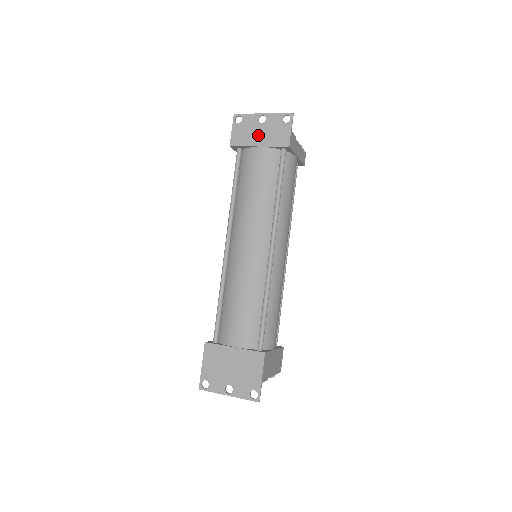
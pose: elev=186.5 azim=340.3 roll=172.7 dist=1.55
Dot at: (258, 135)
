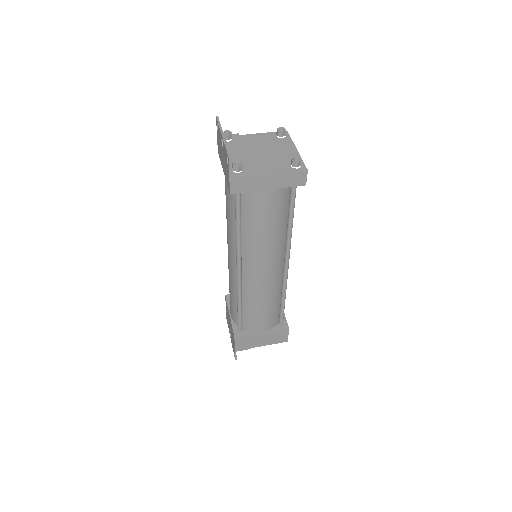
Dot at: (222, 159)
